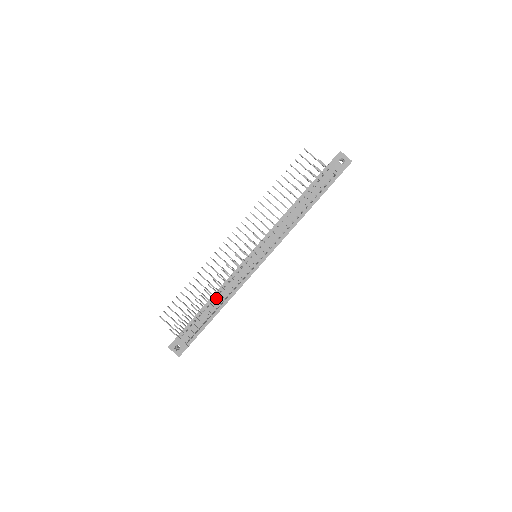
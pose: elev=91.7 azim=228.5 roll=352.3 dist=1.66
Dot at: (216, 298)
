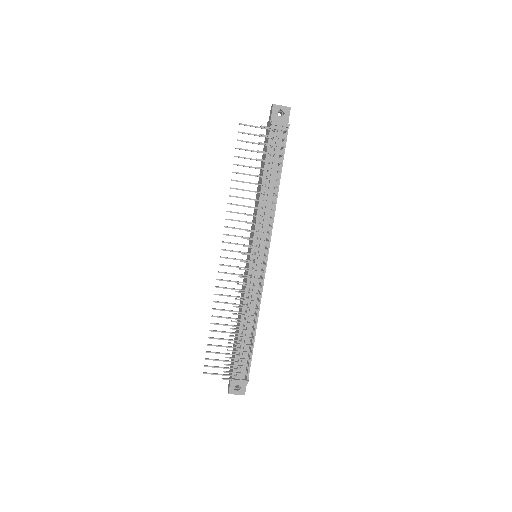
Dot at: (245, 320)
